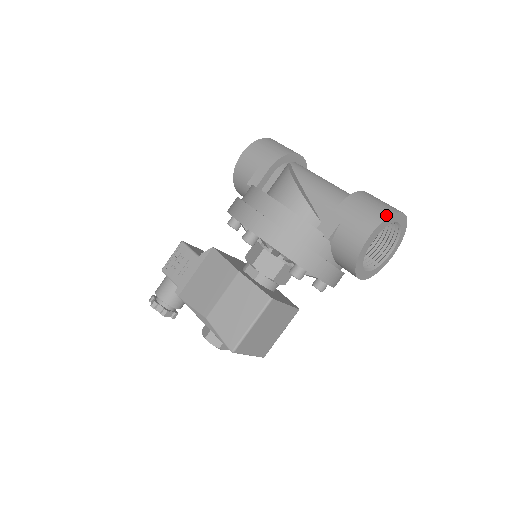
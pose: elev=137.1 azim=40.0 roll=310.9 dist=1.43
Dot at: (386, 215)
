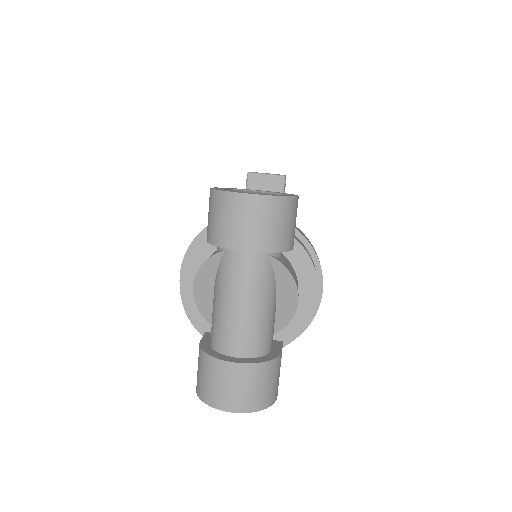
Dot at: (200, 396)
